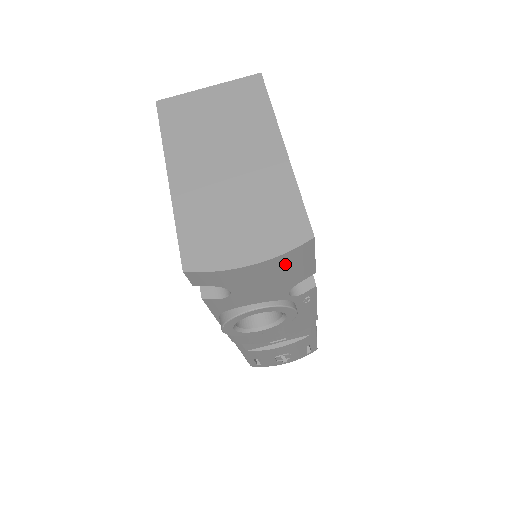
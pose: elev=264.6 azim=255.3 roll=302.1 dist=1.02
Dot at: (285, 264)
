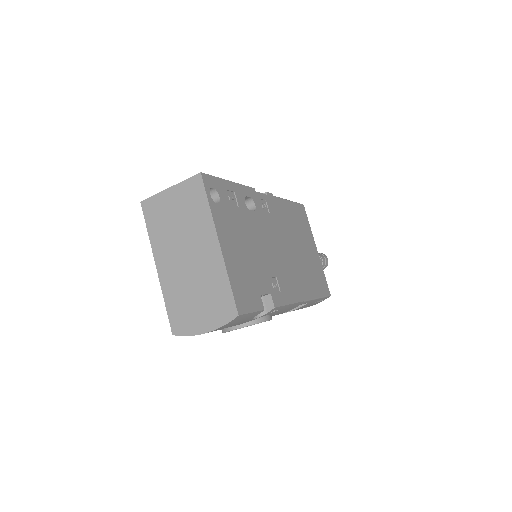
Dot at: (230, 324)
